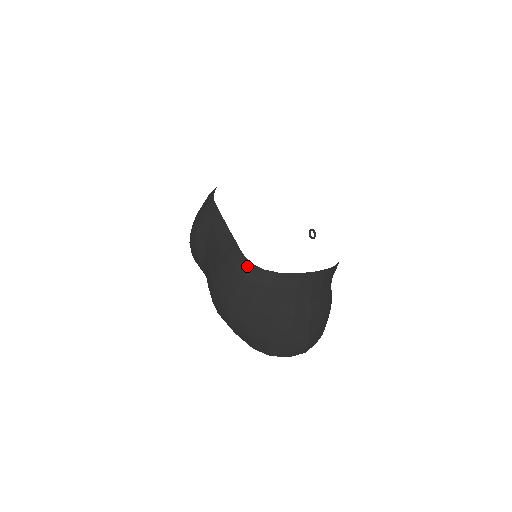
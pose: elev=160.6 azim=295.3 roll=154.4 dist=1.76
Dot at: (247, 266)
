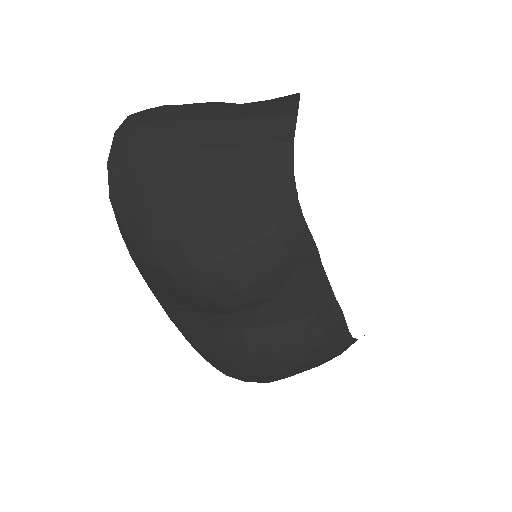
Dot at: (346, 342)
